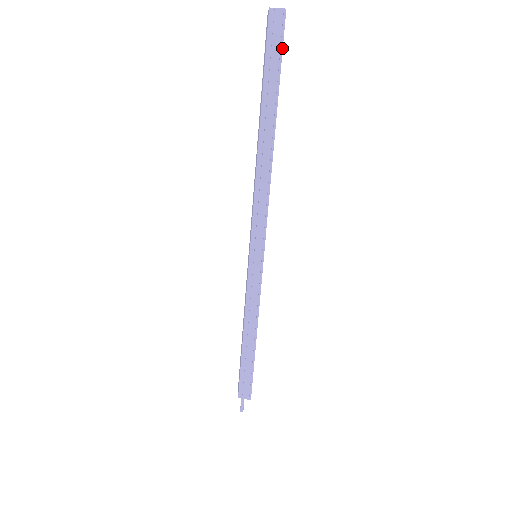
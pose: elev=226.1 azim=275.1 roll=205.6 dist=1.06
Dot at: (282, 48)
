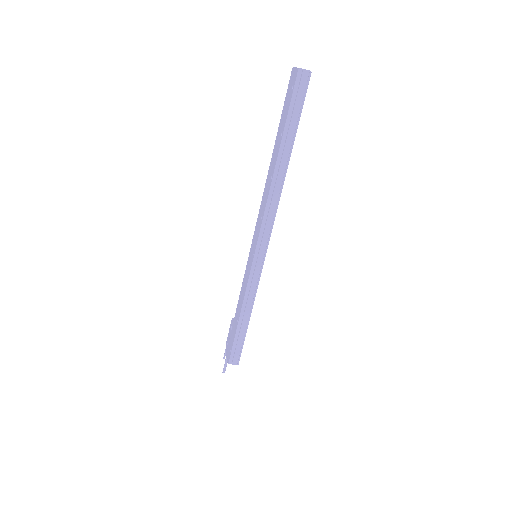
Dot at: occluded
